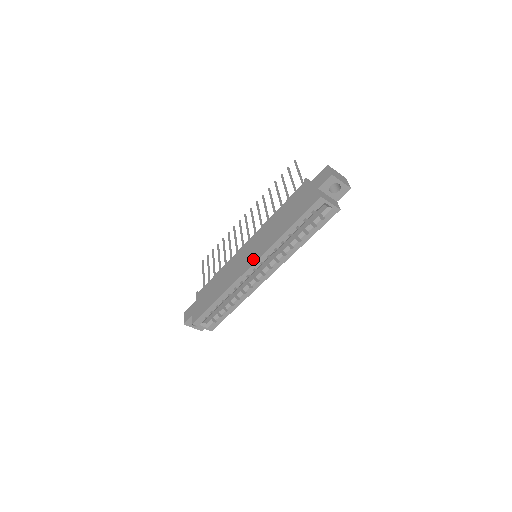
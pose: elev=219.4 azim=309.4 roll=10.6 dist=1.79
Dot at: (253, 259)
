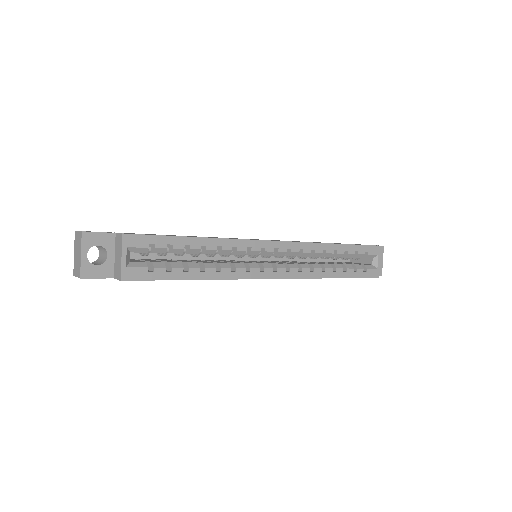
Dot at: occluded
